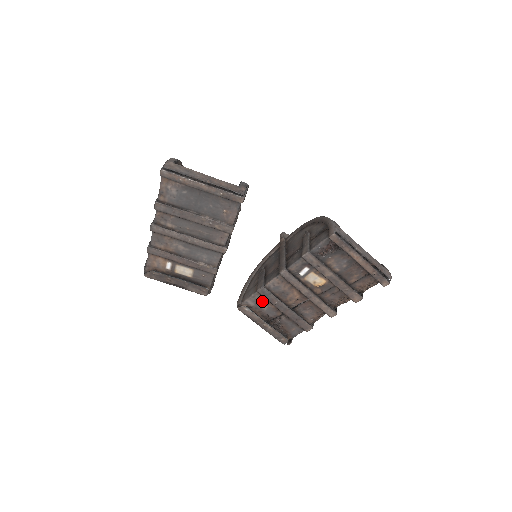
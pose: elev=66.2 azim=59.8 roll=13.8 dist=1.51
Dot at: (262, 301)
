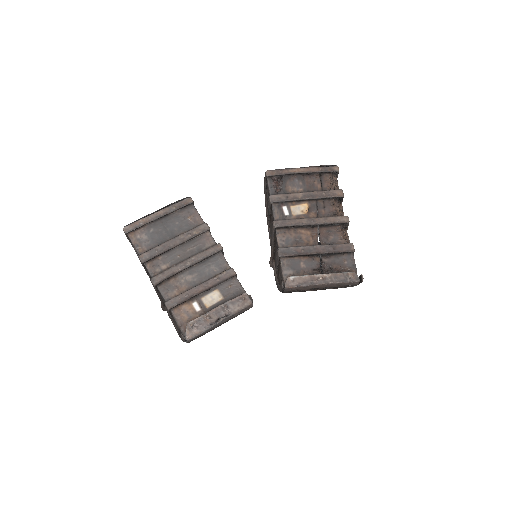
Dot at: (293, 262)
